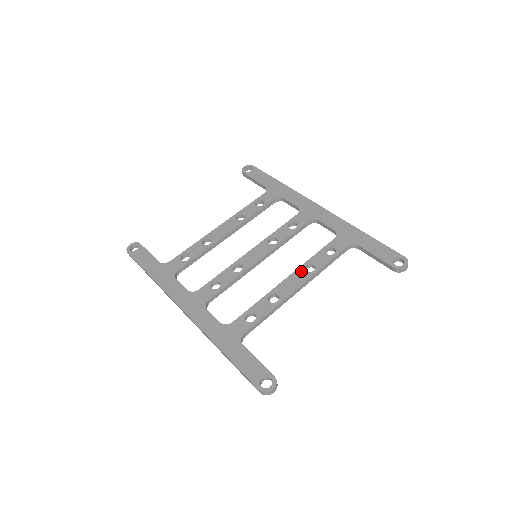
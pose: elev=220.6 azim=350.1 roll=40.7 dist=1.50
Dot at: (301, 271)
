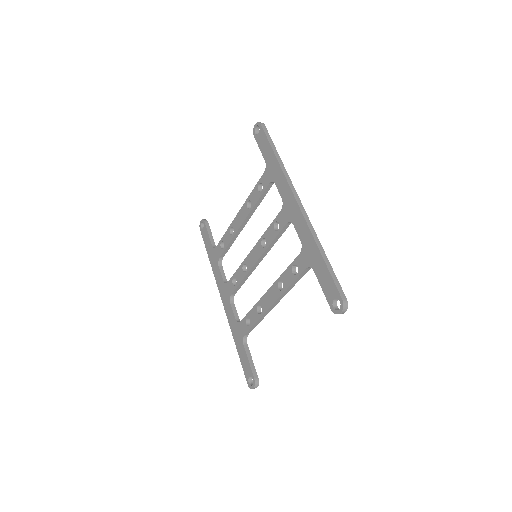
Dot at: (275, 287)
